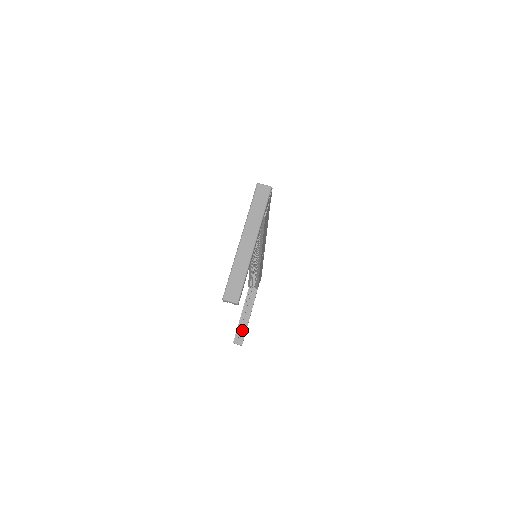
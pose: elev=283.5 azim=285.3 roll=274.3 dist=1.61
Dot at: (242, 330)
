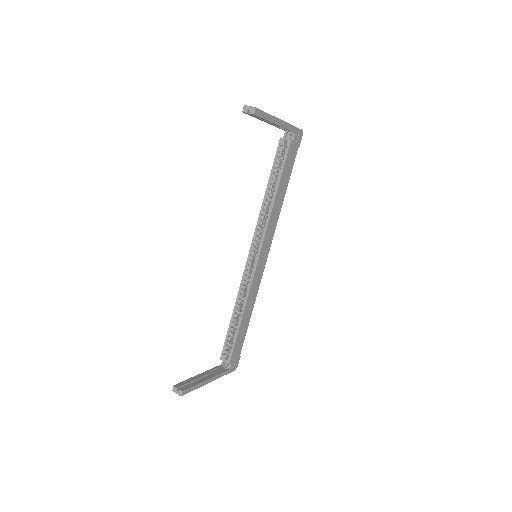
Dot at: (191, 383)
